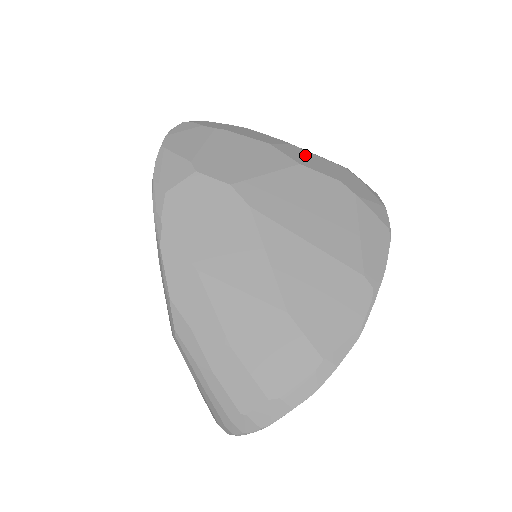
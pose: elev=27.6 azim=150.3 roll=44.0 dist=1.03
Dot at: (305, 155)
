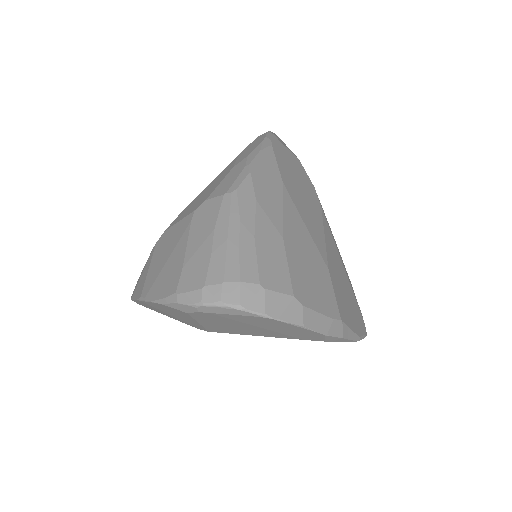
Dot at: occluded
